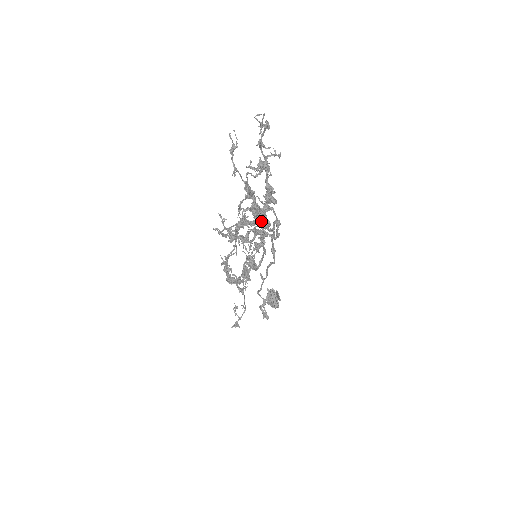
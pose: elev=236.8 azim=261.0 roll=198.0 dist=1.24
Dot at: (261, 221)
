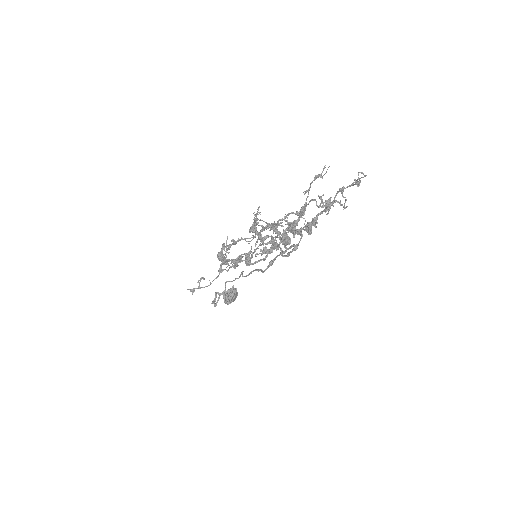
Dot at: (286, 236)
